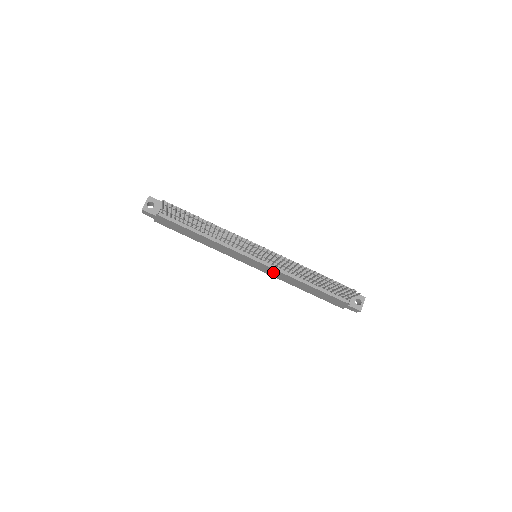
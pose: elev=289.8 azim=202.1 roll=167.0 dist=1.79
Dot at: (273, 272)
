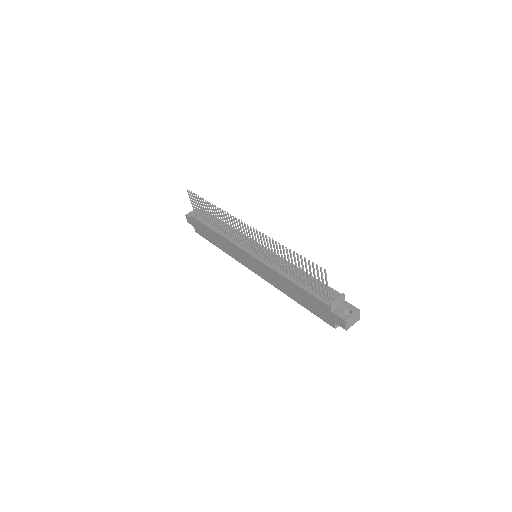
Dot at: (266, 272)
